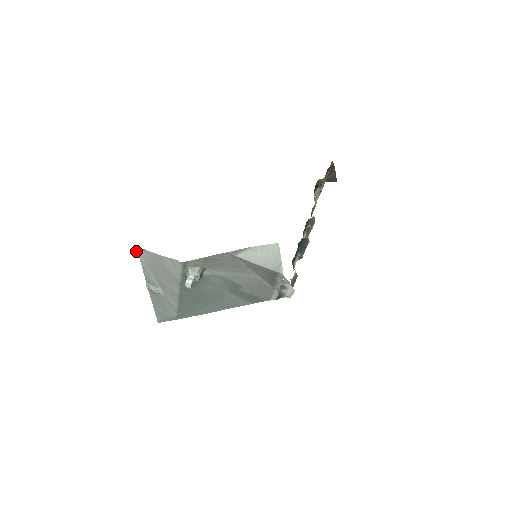
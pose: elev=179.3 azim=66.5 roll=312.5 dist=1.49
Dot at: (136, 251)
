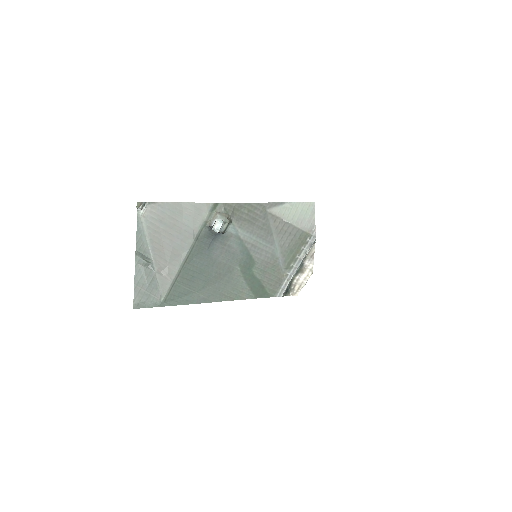
Dot at: (139, 205)
